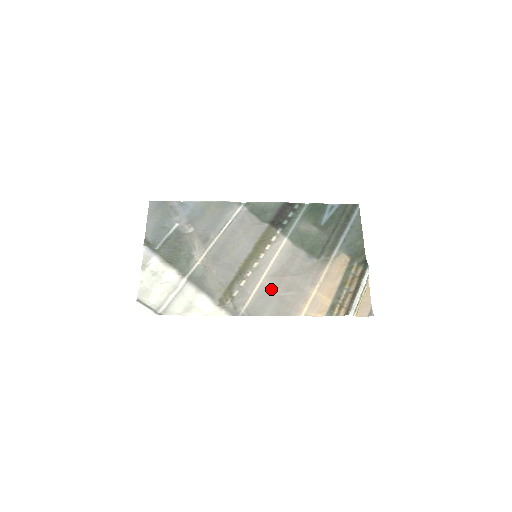
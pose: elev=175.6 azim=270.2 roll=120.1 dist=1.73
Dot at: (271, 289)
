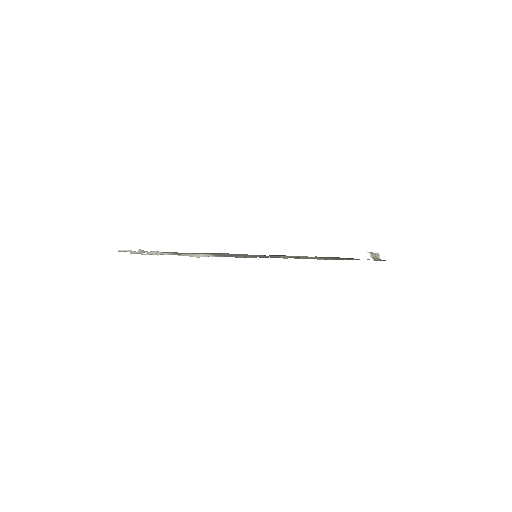
Dot at: occluded
